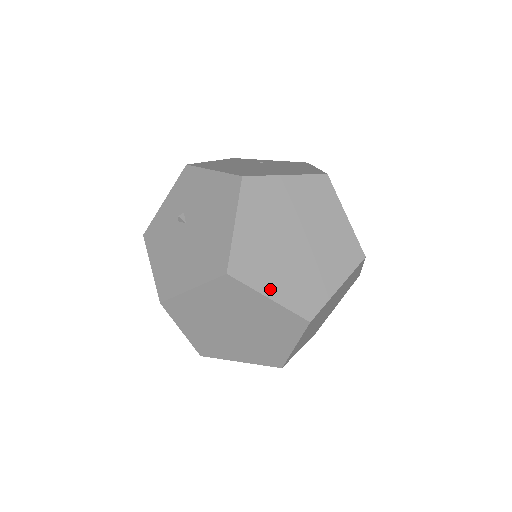
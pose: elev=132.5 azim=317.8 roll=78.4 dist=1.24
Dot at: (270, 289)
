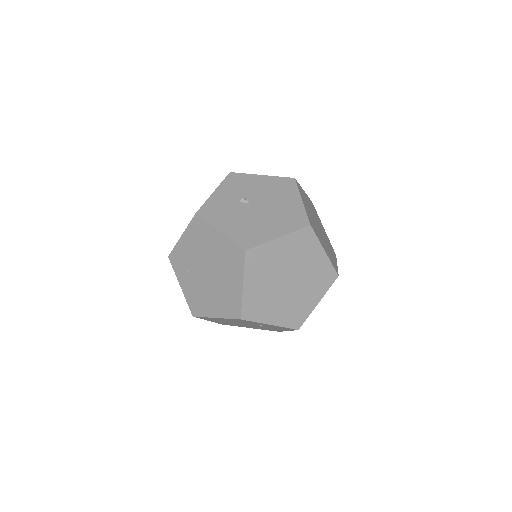
Dot at: (323, 246)
